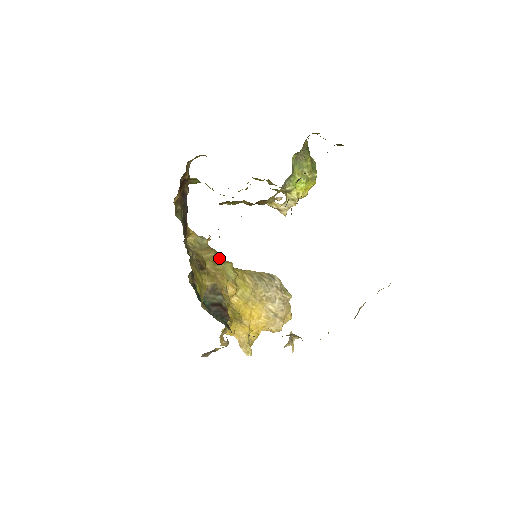
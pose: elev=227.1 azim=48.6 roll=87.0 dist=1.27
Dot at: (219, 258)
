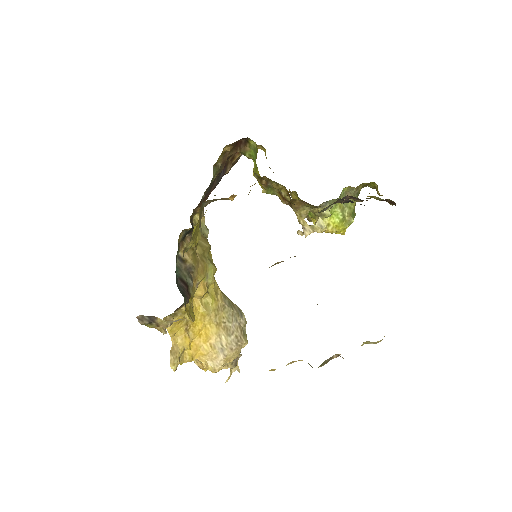
Dot at: (209, 255)
